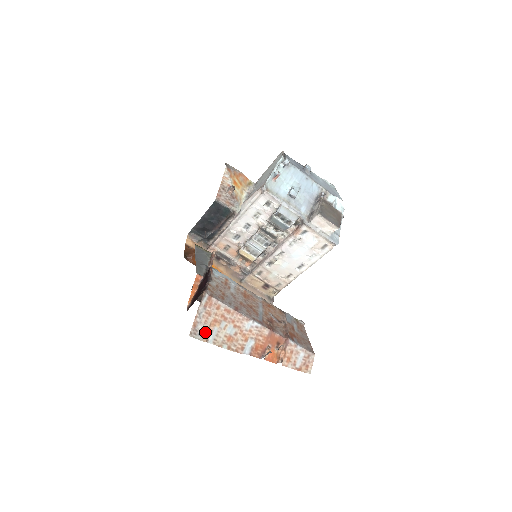
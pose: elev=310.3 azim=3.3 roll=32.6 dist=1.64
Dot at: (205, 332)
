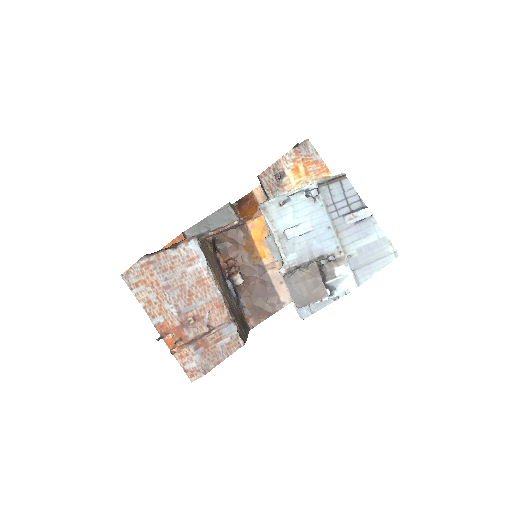
Dot at: (133, 283)
